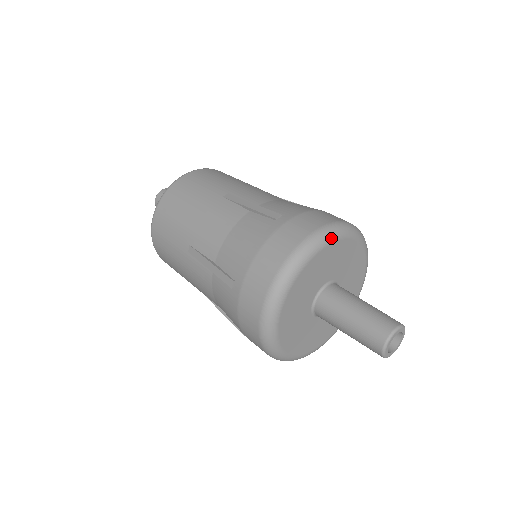
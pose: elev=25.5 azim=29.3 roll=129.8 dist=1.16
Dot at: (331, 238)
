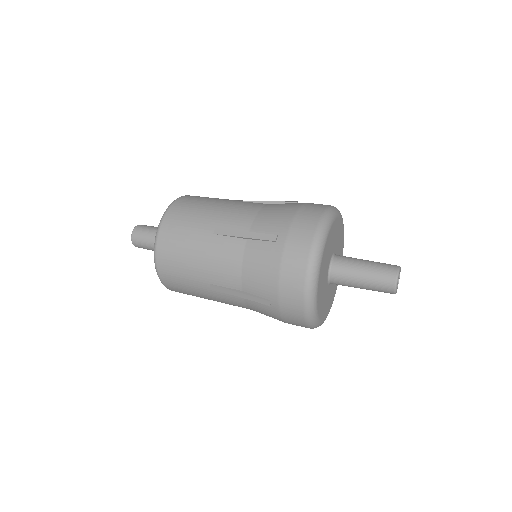
Dot at: (340, 213)
